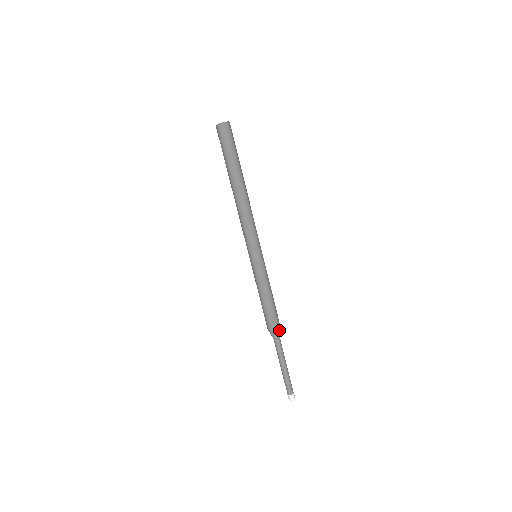
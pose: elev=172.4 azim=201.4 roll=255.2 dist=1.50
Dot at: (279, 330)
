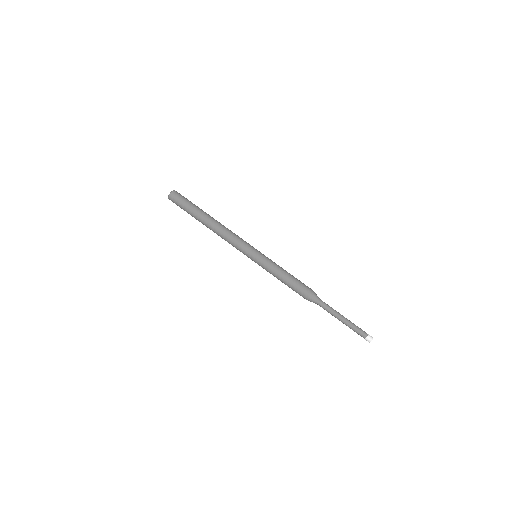
Dot at: (314, 294)
